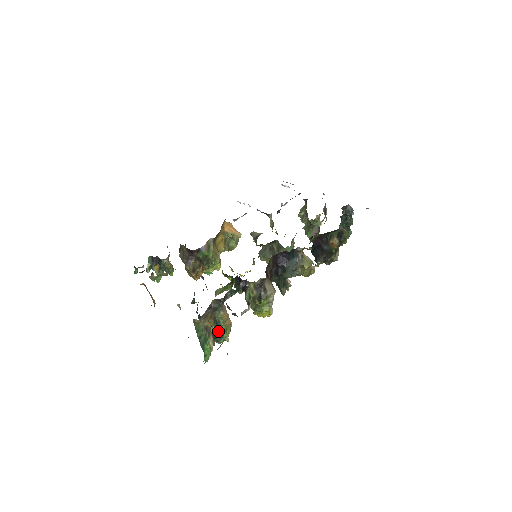
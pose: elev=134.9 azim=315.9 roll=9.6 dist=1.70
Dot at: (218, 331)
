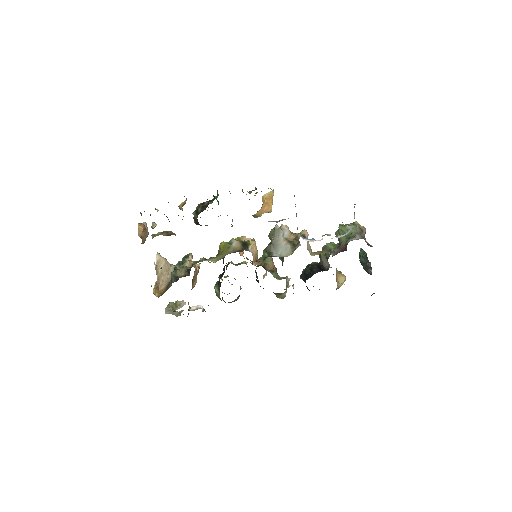
Dot at: occluded
